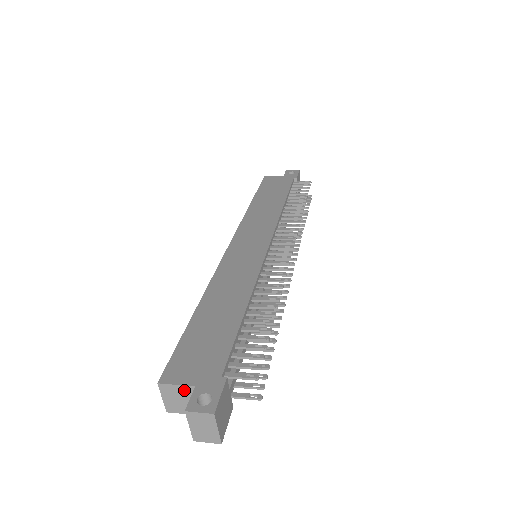
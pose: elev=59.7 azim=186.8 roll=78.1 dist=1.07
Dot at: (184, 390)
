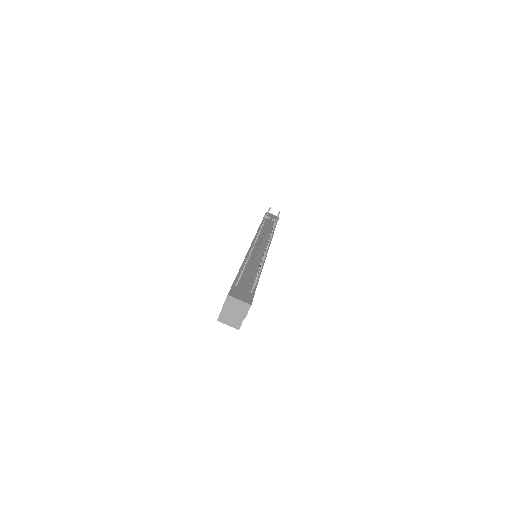
Dot at: occluded
